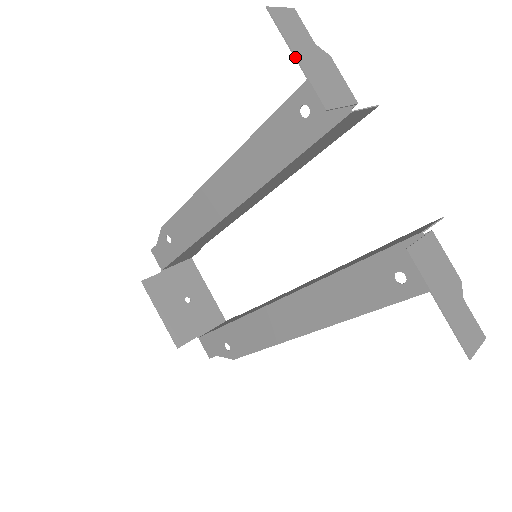
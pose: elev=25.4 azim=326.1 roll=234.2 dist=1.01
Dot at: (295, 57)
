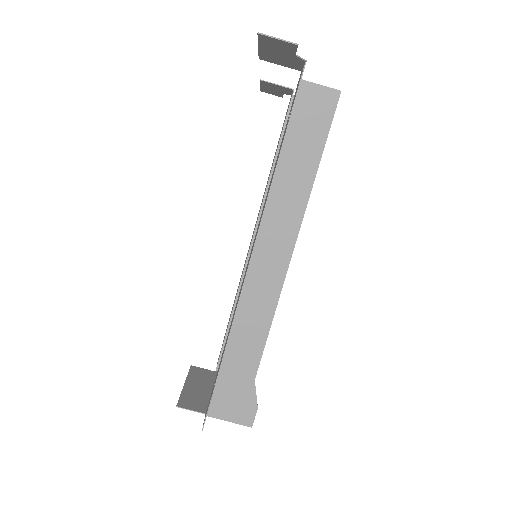
Dot at: (260, 86)
